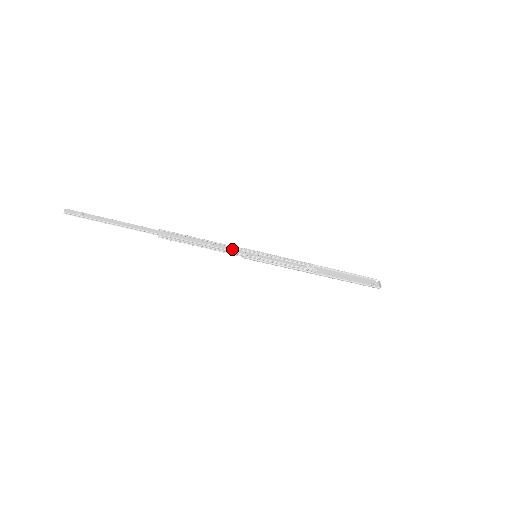
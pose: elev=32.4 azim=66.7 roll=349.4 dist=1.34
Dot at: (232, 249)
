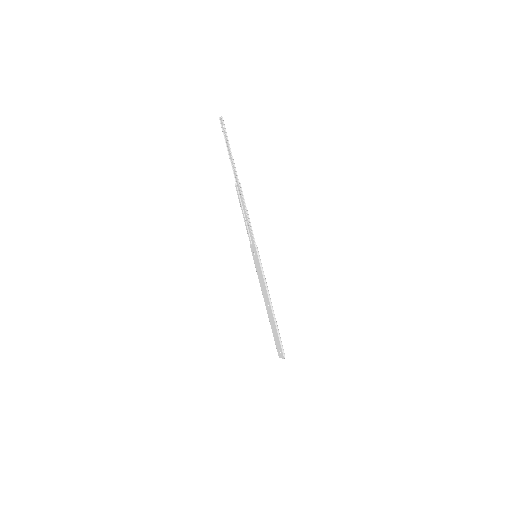
Dot at: (252, 236)
